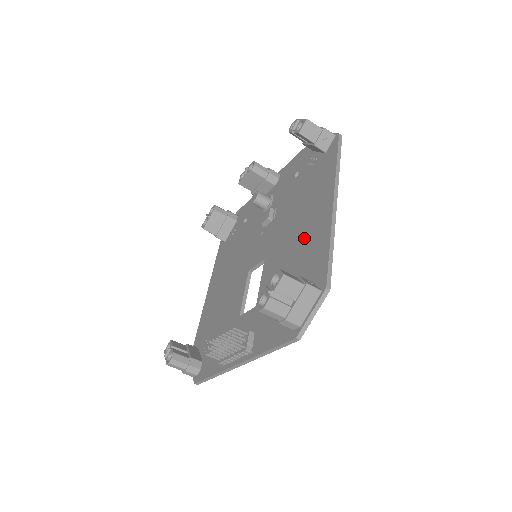
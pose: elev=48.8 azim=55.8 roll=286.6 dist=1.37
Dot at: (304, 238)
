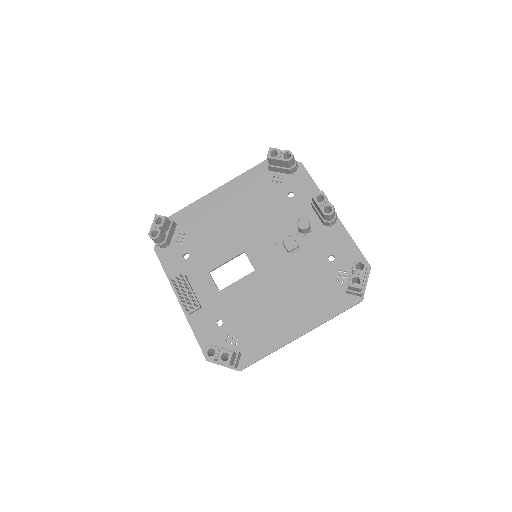
Dot at: (272, 318)
